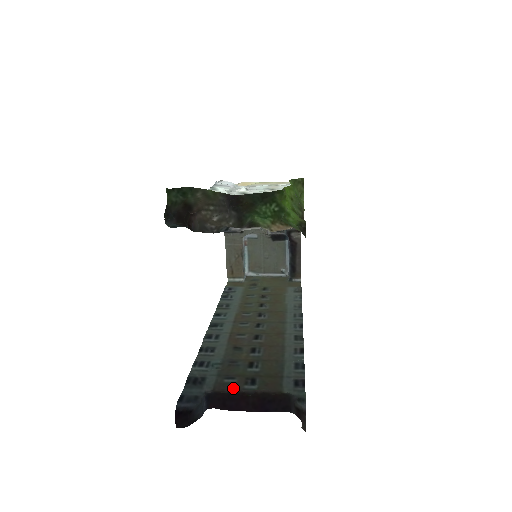
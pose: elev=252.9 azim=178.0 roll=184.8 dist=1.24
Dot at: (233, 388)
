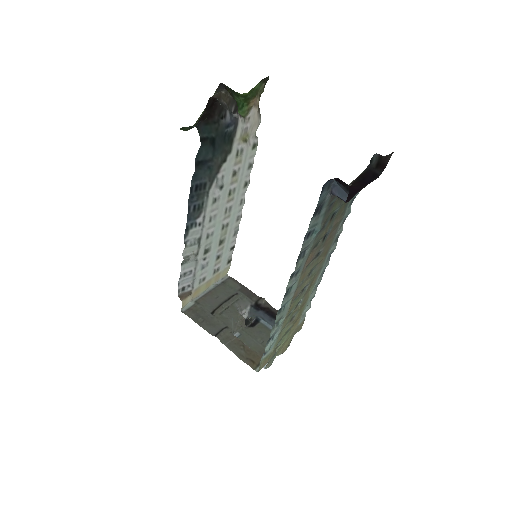
Dot at: occluded
